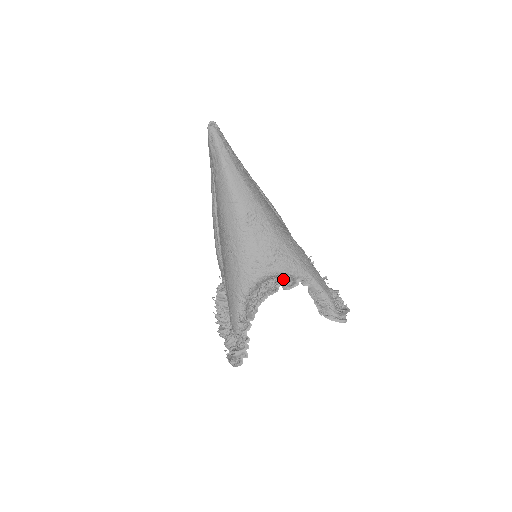
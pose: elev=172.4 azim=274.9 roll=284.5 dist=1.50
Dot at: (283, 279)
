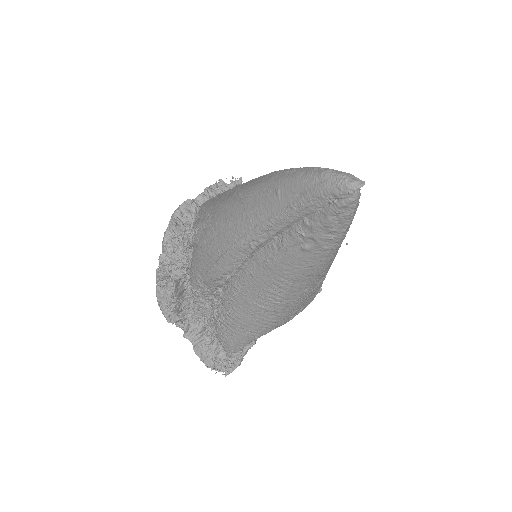
Dot at: occluded
